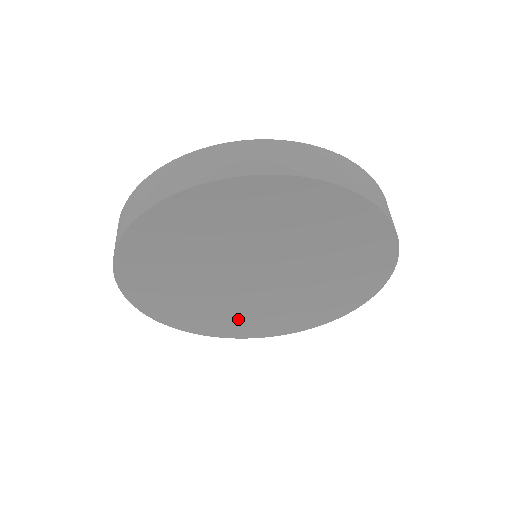
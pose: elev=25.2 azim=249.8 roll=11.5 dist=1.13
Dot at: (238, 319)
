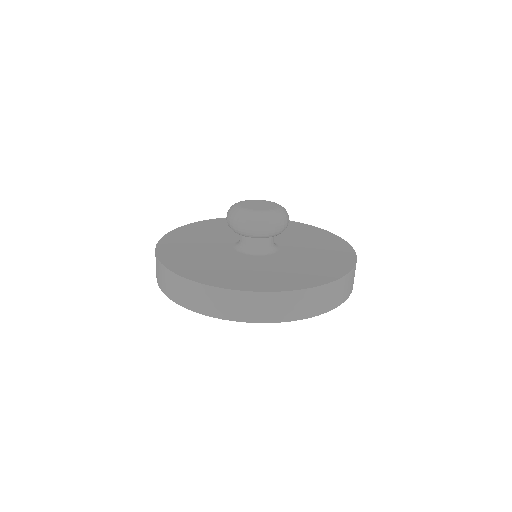
Dot at: occluded
